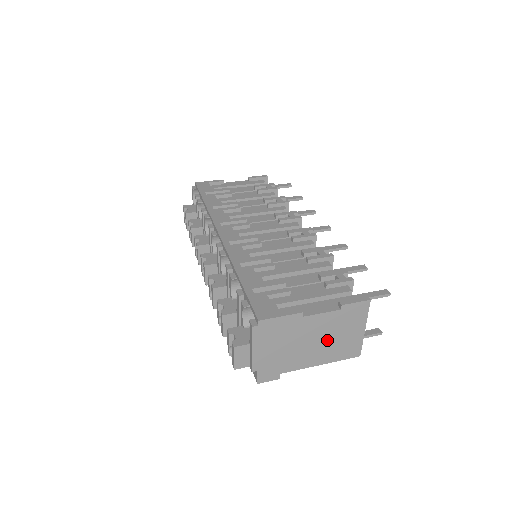
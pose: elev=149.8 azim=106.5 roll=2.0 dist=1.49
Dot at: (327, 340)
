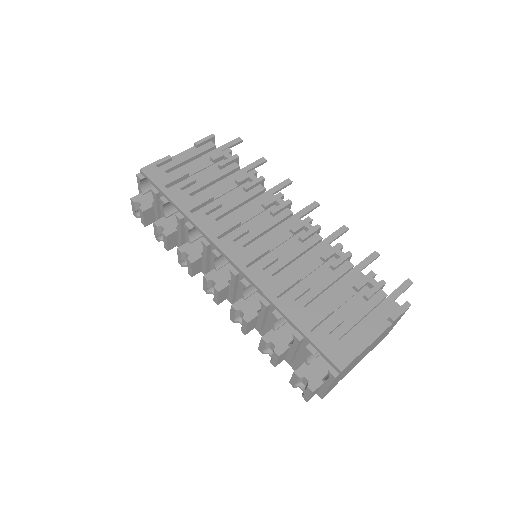
Dot at: (374, 344)
